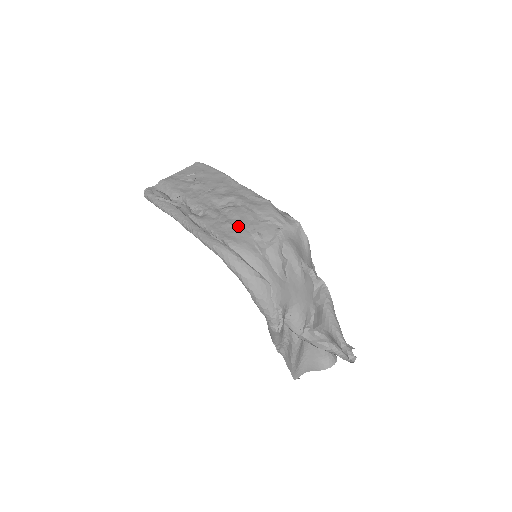
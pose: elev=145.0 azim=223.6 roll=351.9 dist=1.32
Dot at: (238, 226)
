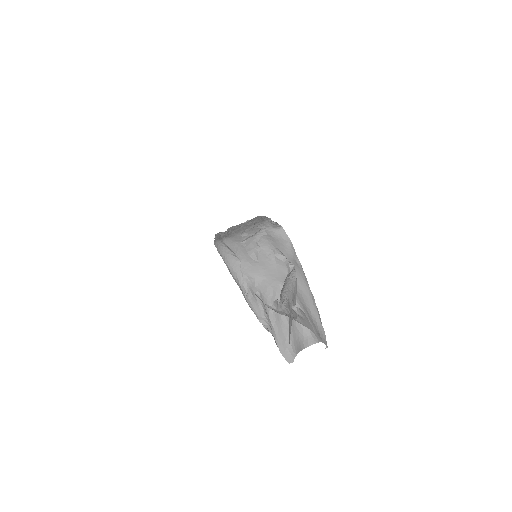
Dot at: (237, 231)
